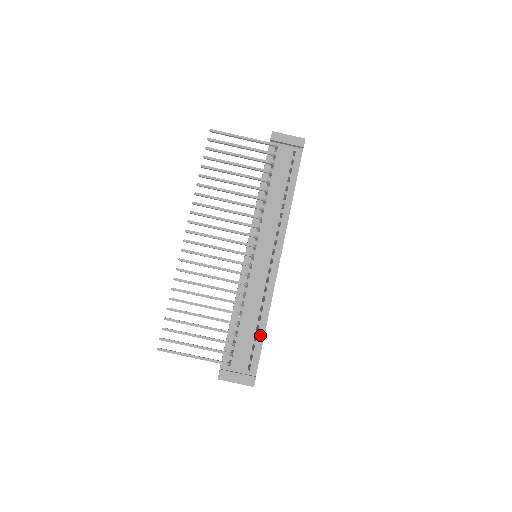
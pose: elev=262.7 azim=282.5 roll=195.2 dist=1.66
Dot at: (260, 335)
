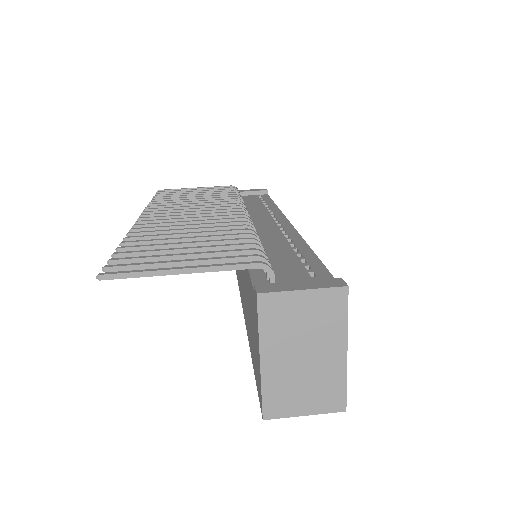
Dot at: (310, 258)
